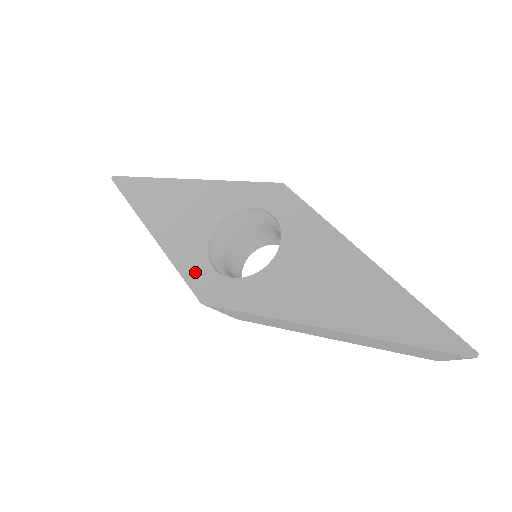
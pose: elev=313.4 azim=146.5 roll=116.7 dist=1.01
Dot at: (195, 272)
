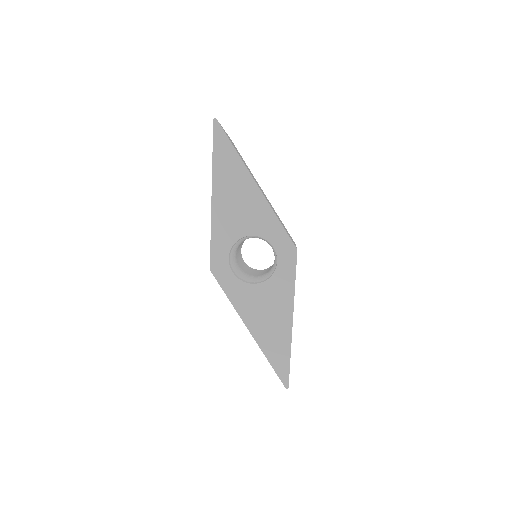
Dot at: (219, 250)
